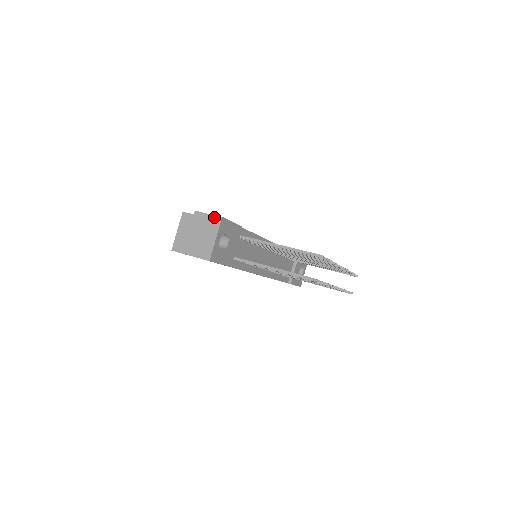
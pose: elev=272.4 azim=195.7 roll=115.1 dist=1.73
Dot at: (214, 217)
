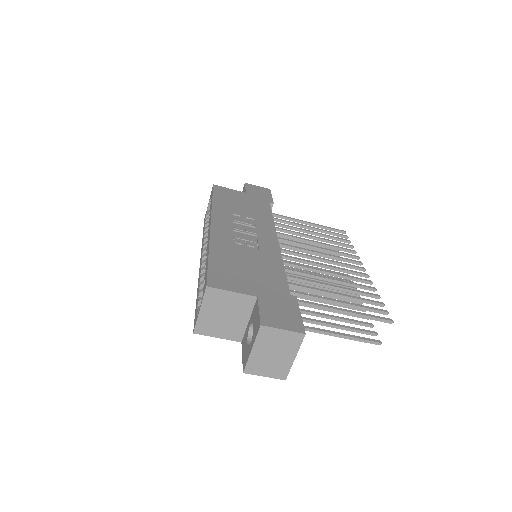
Dot at: (293, 334)
